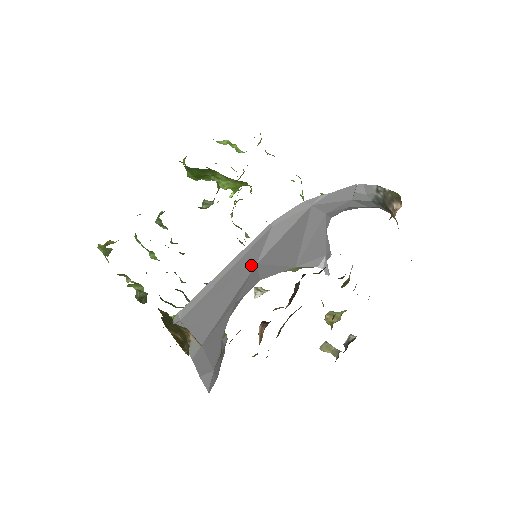
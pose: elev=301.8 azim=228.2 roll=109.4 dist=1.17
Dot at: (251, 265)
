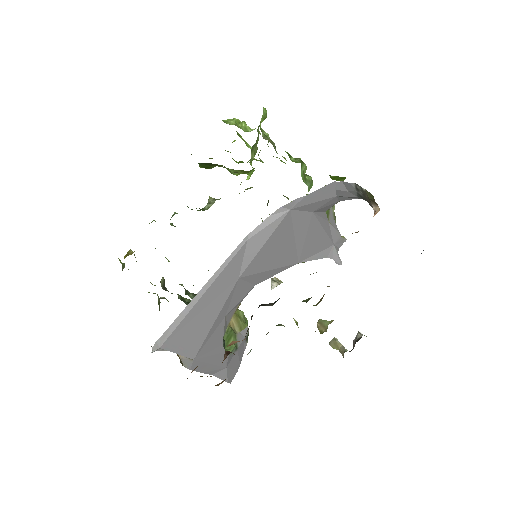
Dot at: (232, 281)
